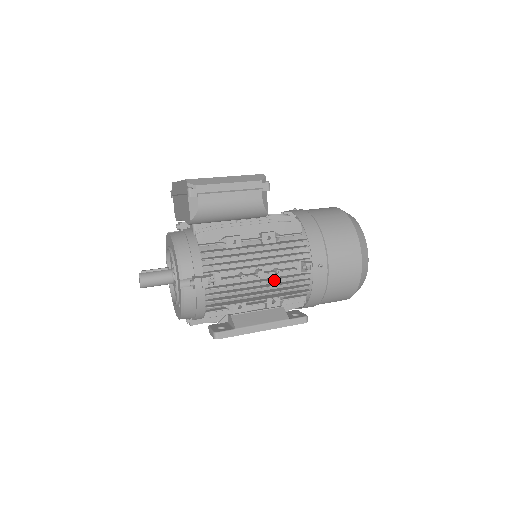
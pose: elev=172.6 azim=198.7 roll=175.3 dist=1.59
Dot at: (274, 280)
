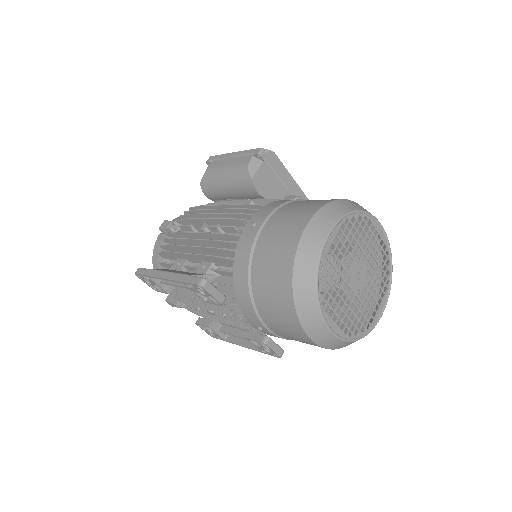
Dot at: occluded
